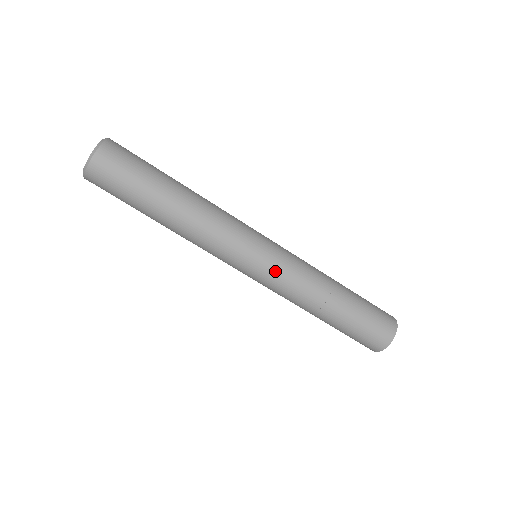
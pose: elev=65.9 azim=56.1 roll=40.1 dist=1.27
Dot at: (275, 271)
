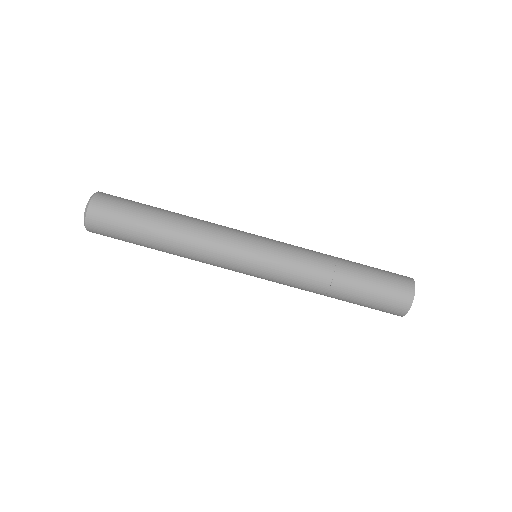
Dot at: (274, 264)
